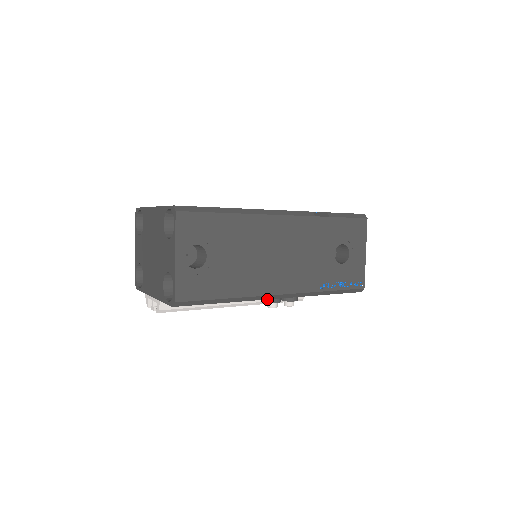
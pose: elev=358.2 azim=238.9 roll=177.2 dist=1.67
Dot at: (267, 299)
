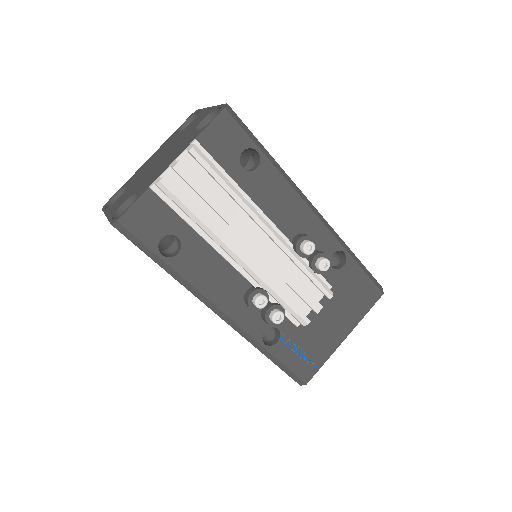
Dot at: (299, 236)
